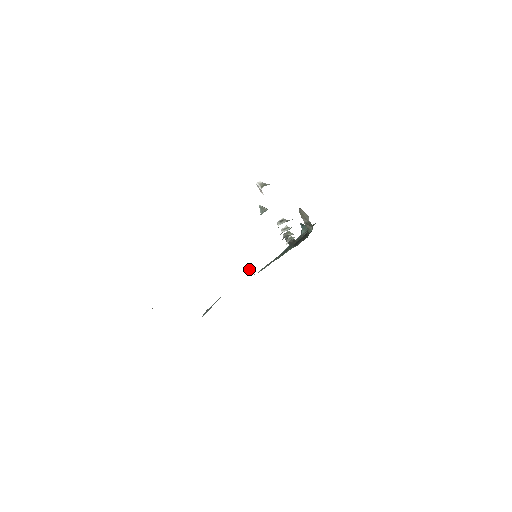
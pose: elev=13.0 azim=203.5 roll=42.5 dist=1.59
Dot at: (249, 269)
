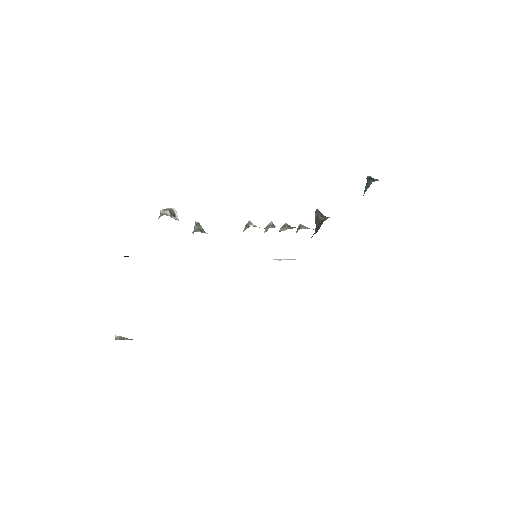
Dot at: occluded
